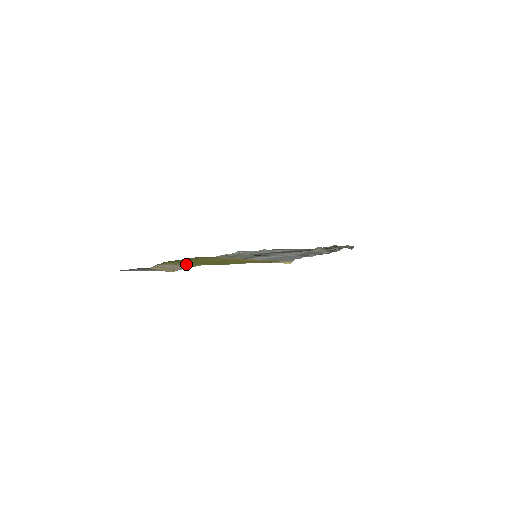
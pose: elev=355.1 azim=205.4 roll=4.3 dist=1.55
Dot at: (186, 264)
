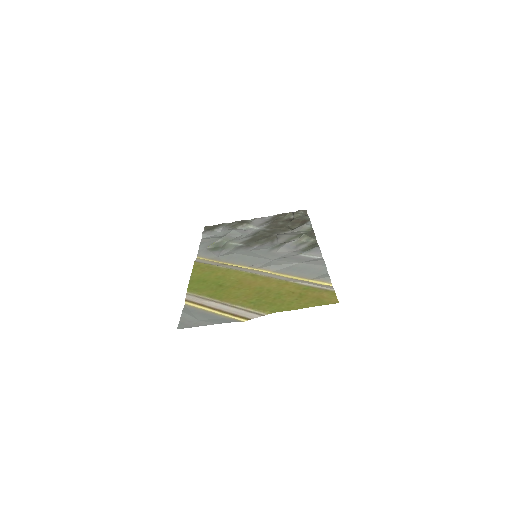
Dot at: (241, 304)
